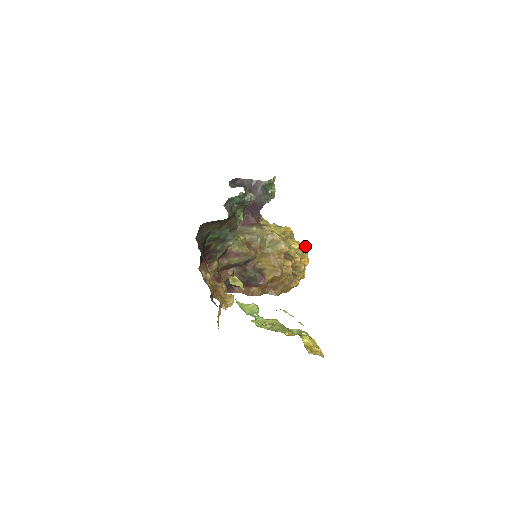
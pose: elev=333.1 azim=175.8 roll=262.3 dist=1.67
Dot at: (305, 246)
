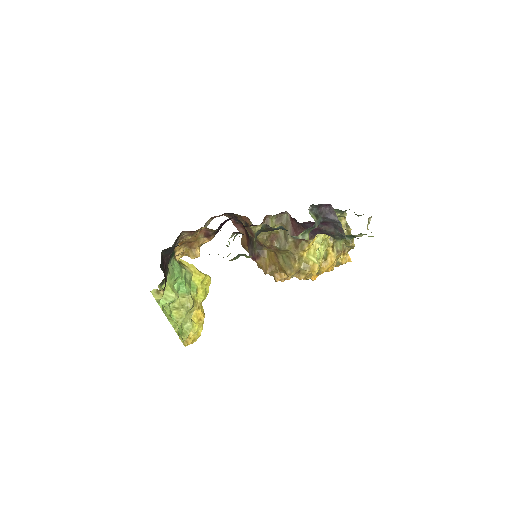
Dot at: occluded
